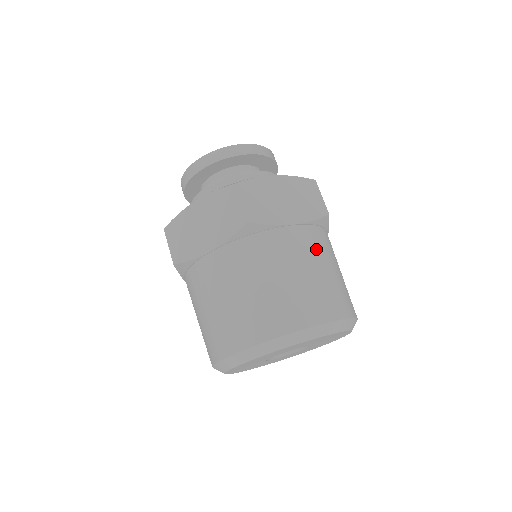
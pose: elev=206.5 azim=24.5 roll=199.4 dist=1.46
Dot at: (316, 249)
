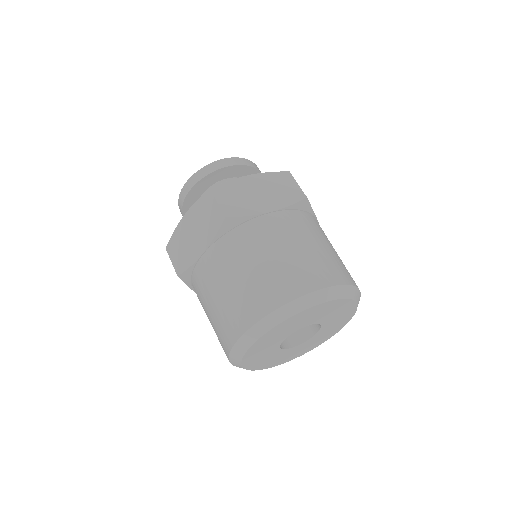
Dot at: (298, 229)
